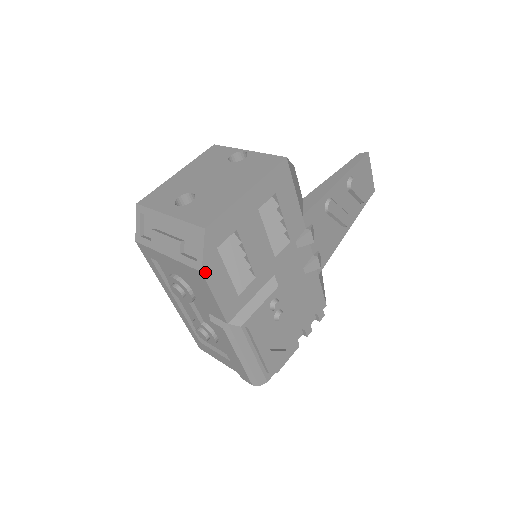
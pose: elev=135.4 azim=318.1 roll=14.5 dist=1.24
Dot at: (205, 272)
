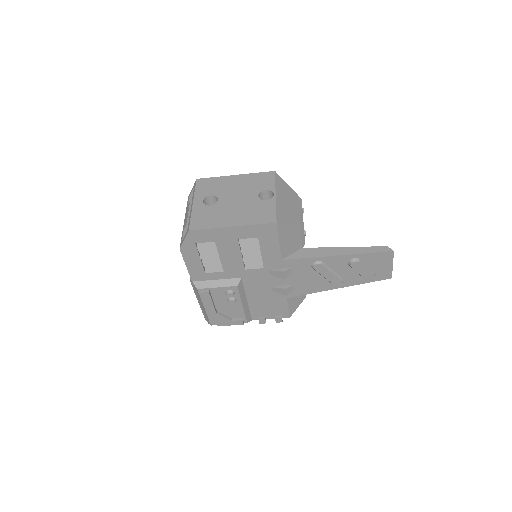
Dot at: (182, 250)
